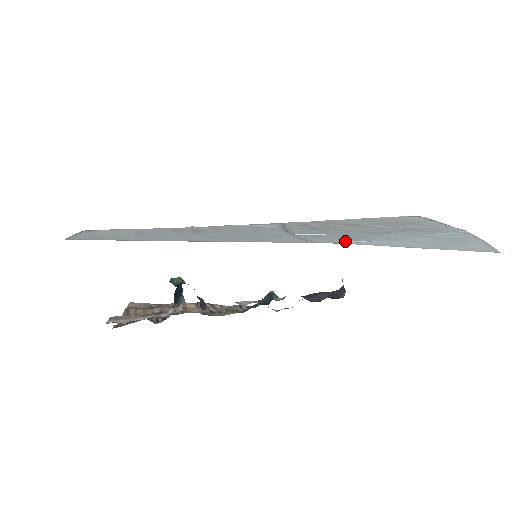
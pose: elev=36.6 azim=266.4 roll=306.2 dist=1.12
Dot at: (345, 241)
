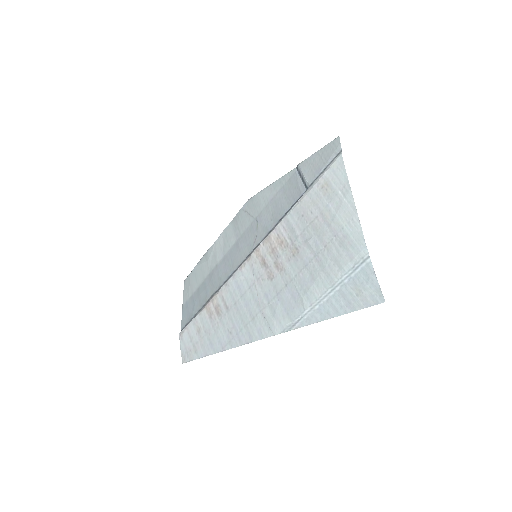
Dot at: (288, 323)
